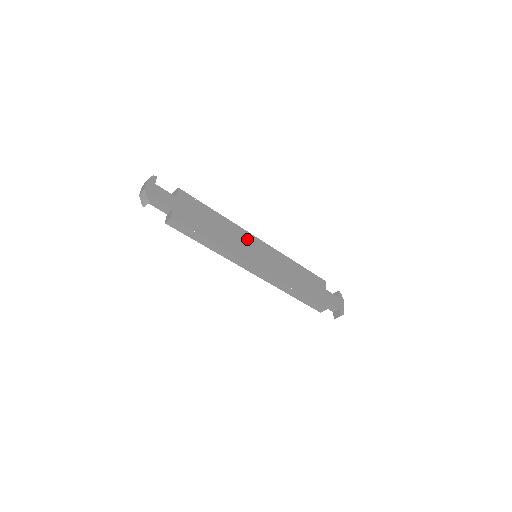
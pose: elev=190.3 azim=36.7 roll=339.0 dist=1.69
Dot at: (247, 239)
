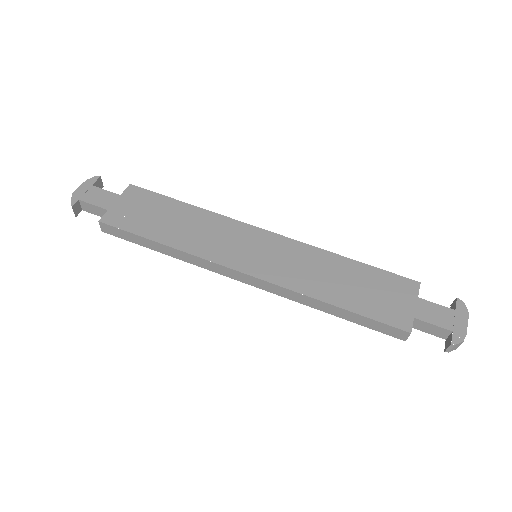
Dot at: (237, 233)
